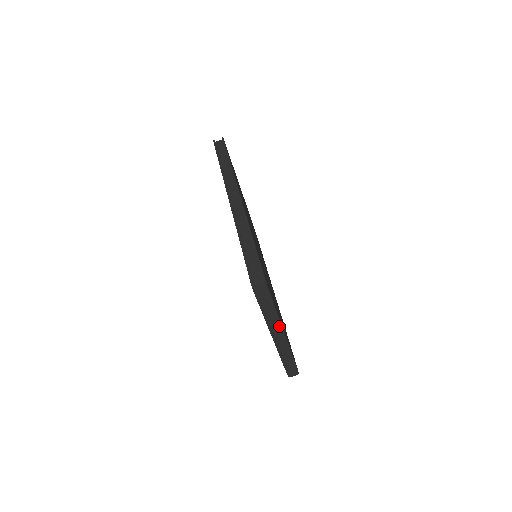
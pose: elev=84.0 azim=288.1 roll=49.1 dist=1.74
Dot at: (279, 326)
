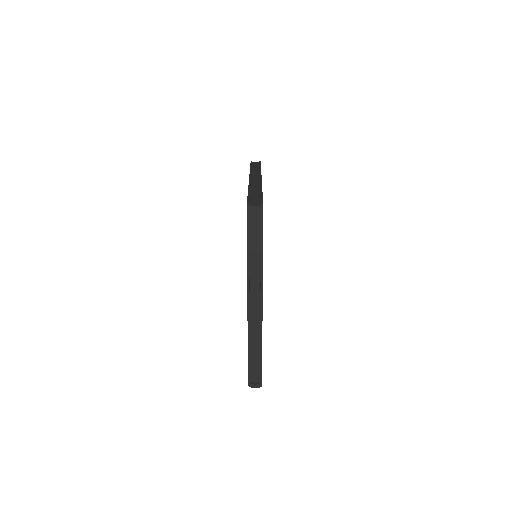
Dot at: (259, 287)
